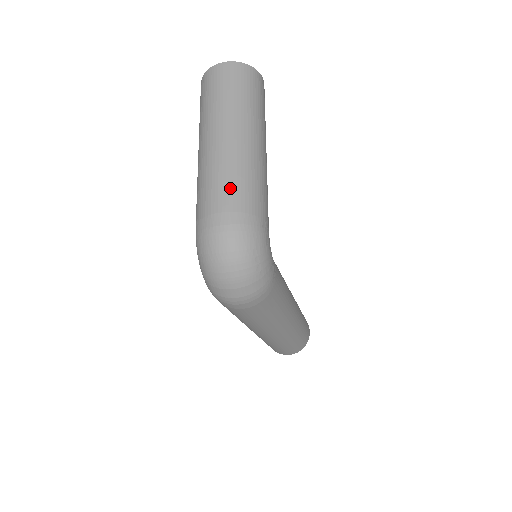
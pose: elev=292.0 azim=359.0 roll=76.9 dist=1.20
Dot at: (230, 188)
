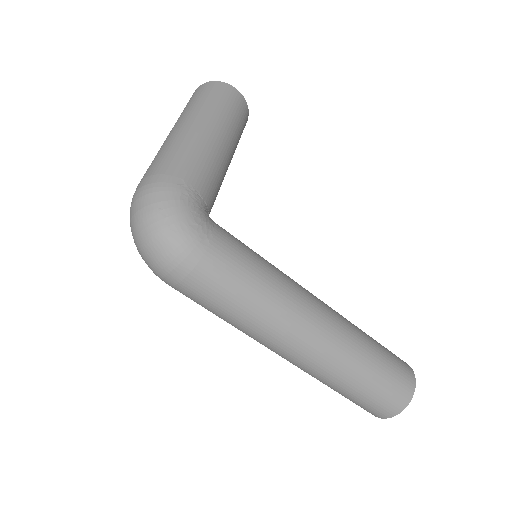
Dot at: (154, 162)
